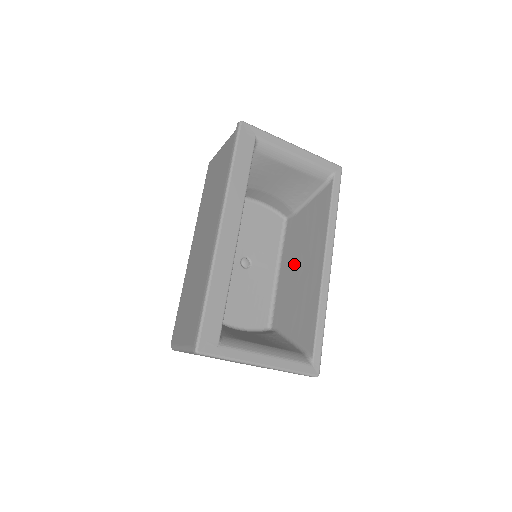
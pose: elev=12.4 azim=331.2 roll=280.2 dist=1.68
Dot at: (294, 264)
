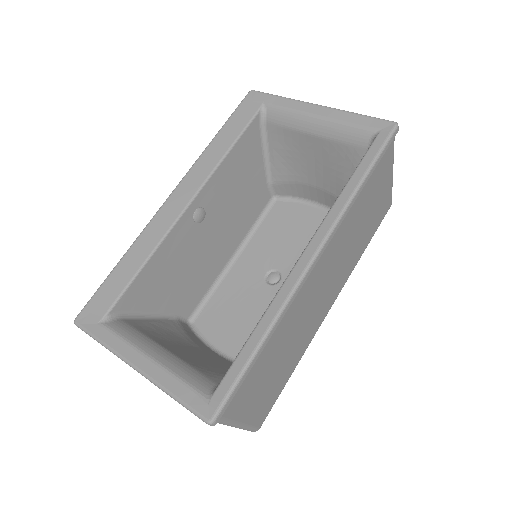
Dot at: occluded
